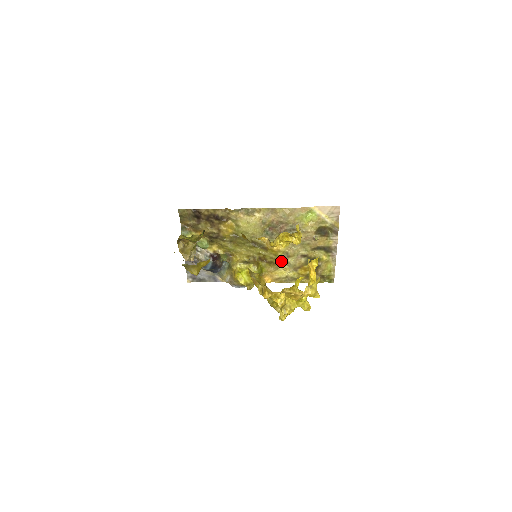
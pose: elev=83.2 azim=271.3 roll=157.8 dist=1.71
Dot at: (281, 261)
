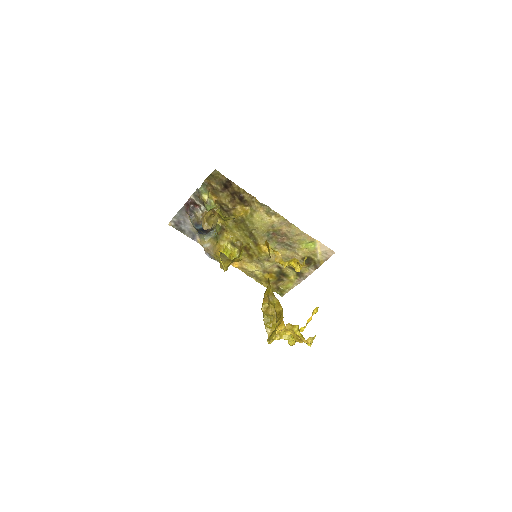
Dot at: (259, 259)
